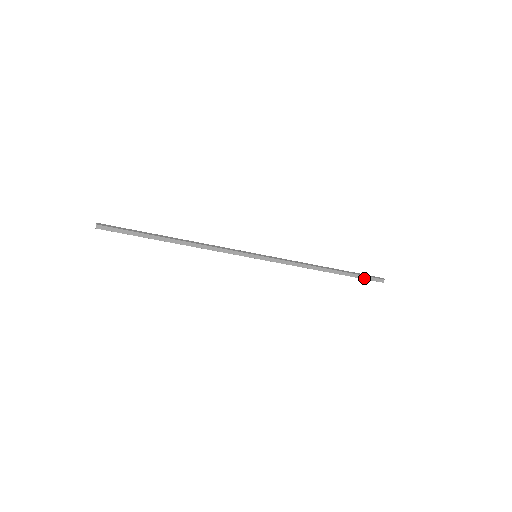
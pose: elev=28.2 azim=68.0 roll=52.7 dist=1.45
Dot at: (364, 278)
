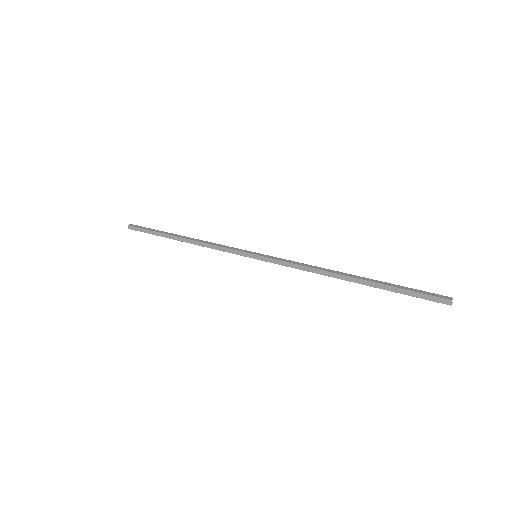
Dot at: (412, 294)
